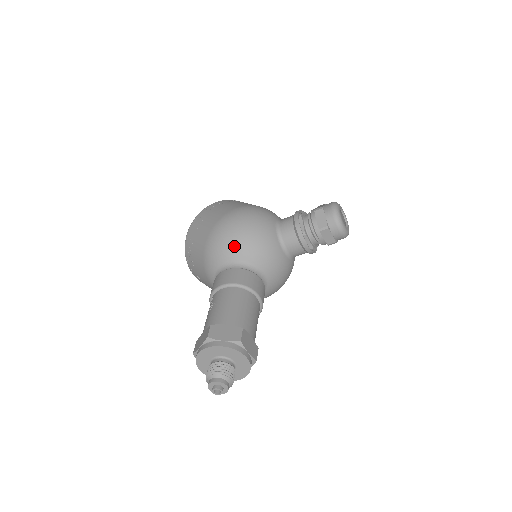
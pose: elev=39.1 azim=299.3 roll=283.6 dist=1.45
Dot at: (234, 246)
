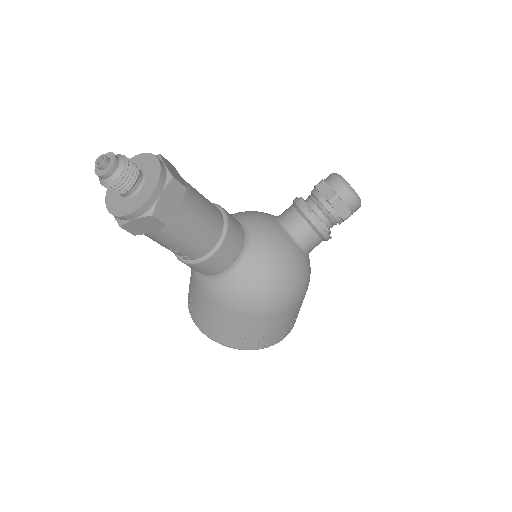
Dot at: occluded
